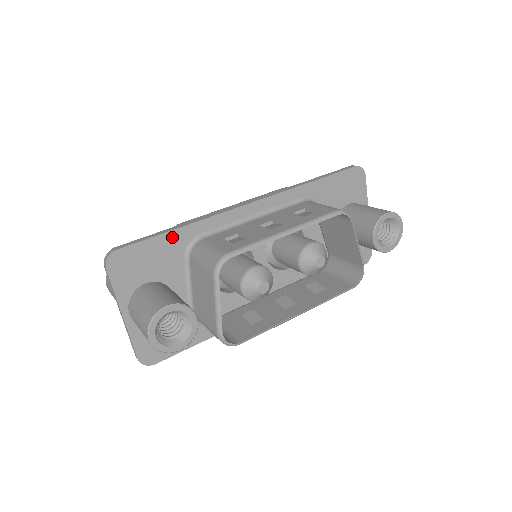
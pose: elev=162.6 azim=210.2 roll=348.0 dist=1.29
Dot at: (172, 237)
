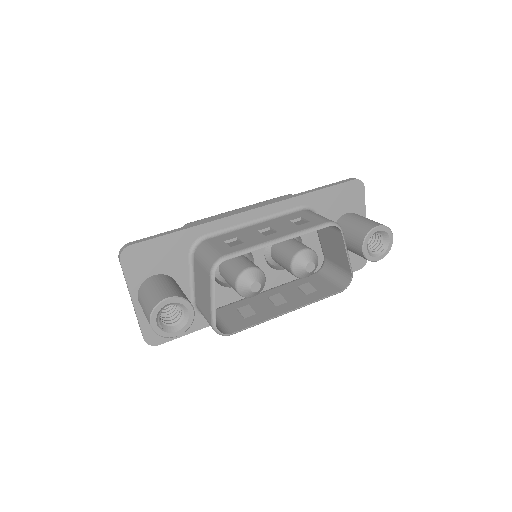
Dot at: (179, 236)
